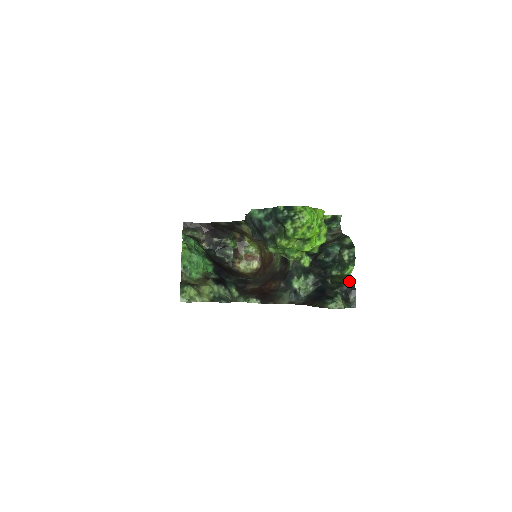
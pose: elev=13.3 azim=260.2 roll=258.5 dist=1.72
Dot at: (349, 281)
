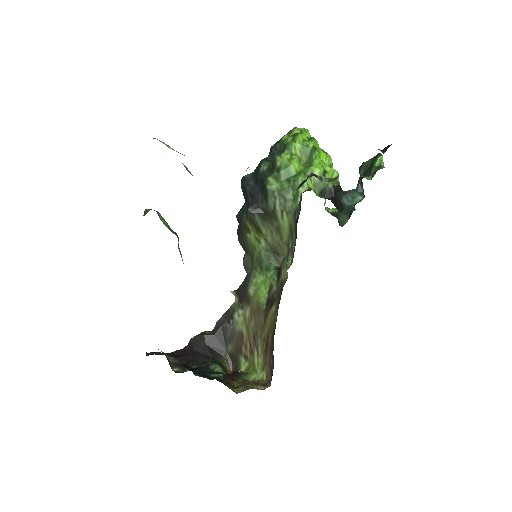
Dot at: occluded
